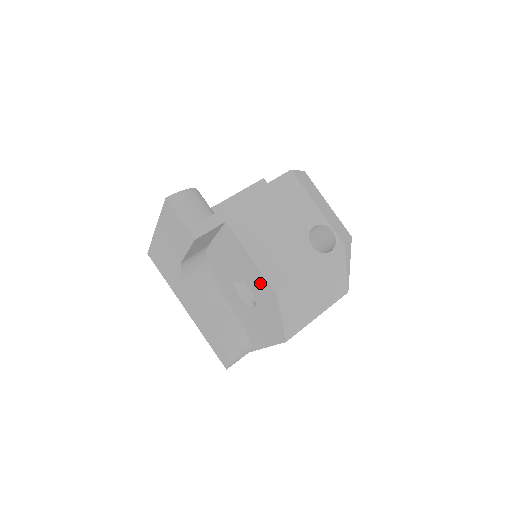
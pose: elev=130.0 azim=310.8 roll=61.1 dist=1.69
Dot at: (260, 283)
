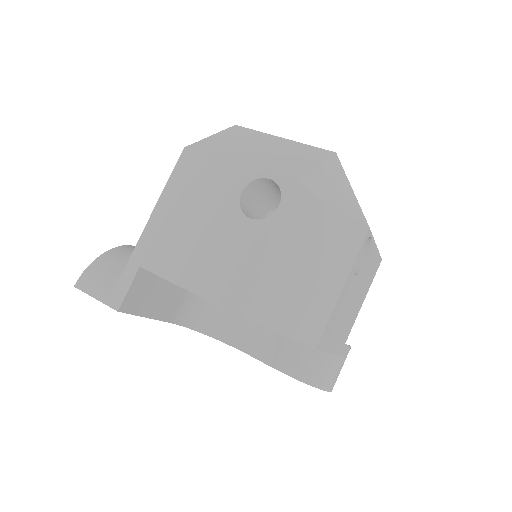
Dot at: occluded
